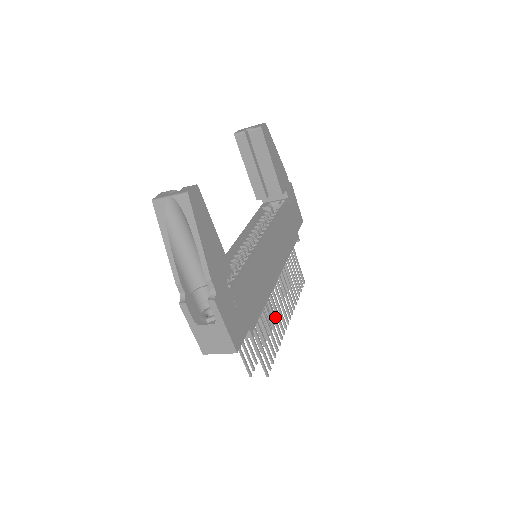
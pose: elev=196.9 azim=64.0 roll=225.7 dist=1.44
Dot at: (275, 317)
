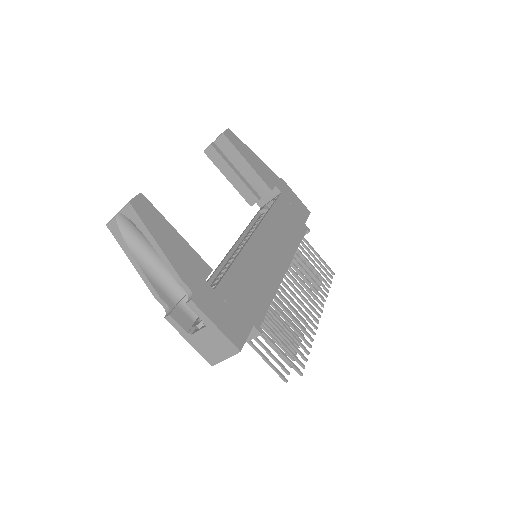
Dot at: (296, 312)
